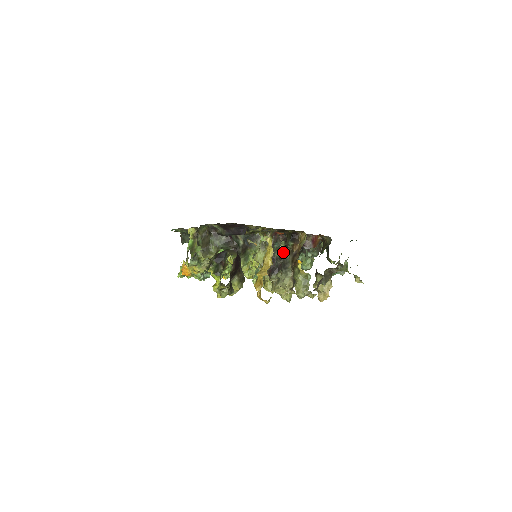
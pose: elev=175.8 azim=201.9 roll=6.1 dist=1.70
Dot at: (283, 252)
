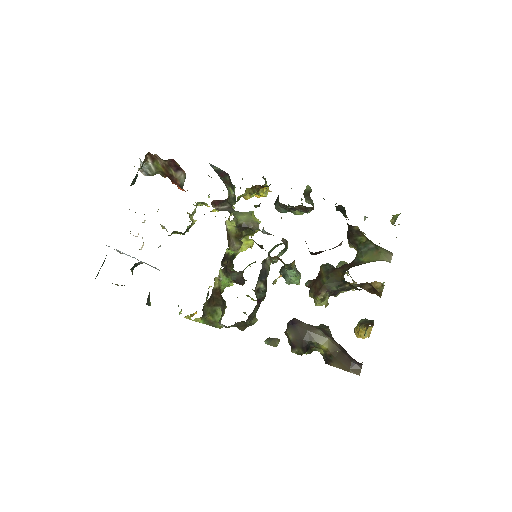
Dot at: (344, 286)
